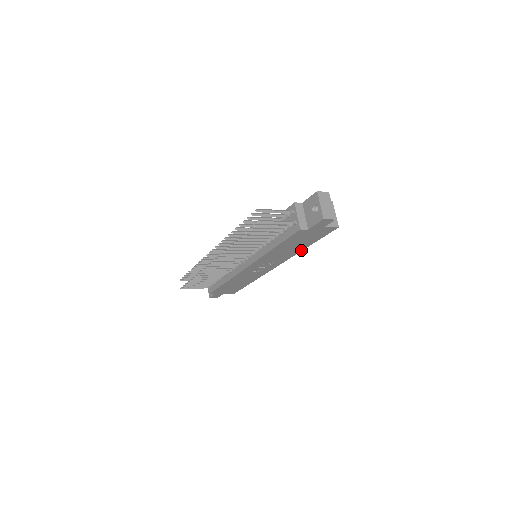
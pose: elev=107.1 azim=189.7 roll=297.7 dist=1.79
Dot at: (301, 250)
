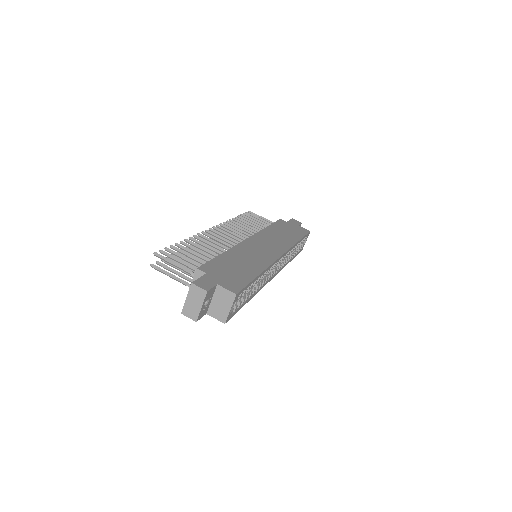
Dot at: occluded
